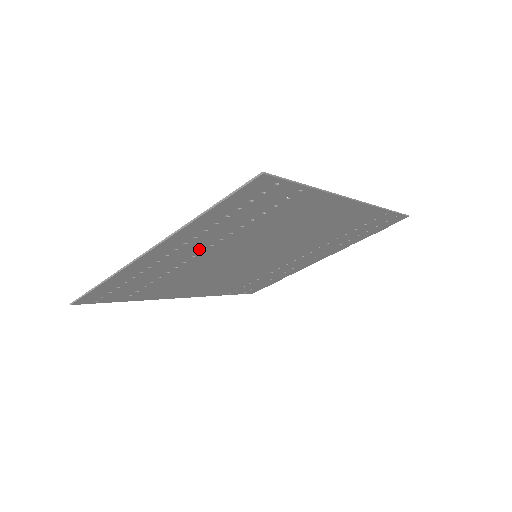
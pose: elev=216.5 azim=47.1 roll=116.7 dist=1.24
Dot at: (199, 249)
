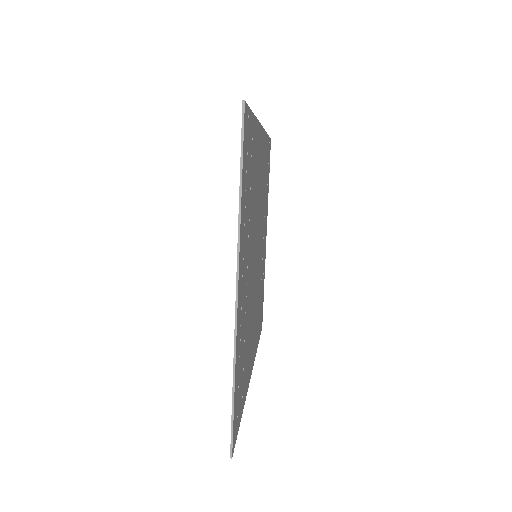
Dot at: (246, 265)
